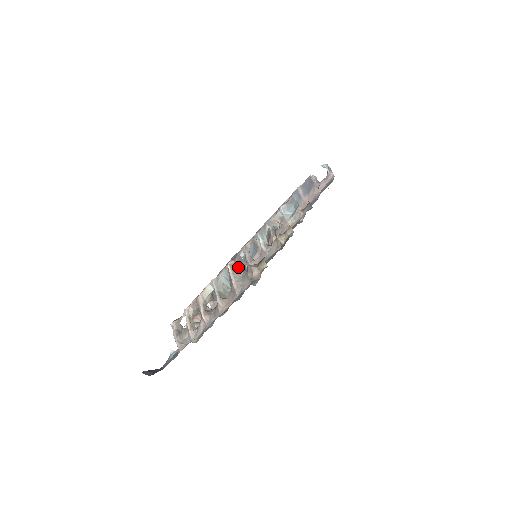
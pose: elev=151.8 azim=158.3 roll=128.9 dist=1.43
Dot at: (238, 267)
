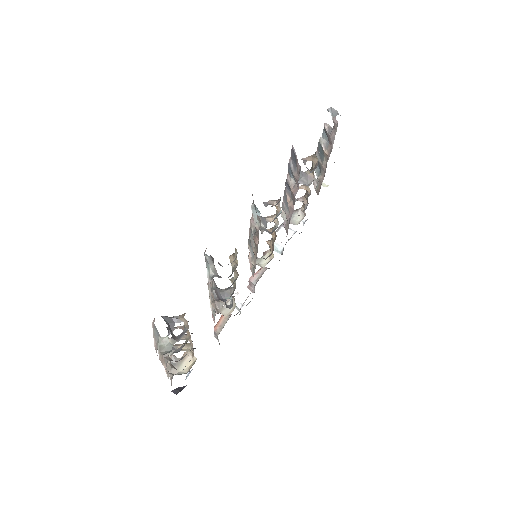
Dot at: (156, 328)
